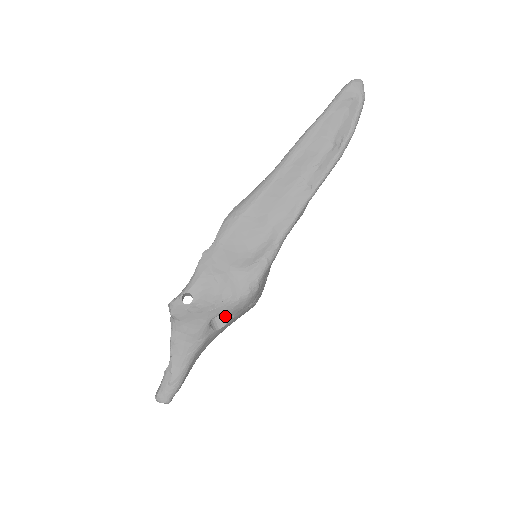
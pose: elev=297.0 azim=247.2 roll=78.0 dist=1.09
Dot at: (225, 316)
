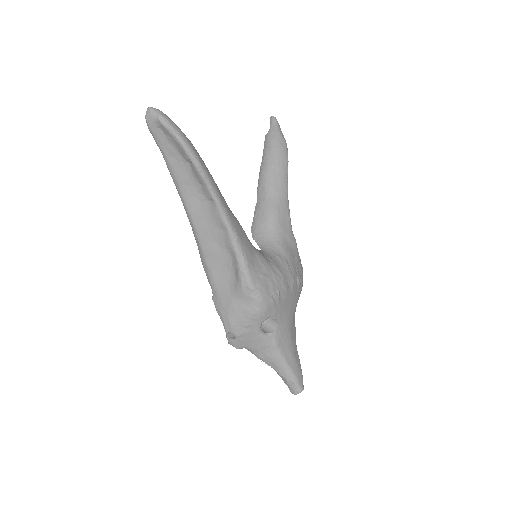
Dot at: occluded
